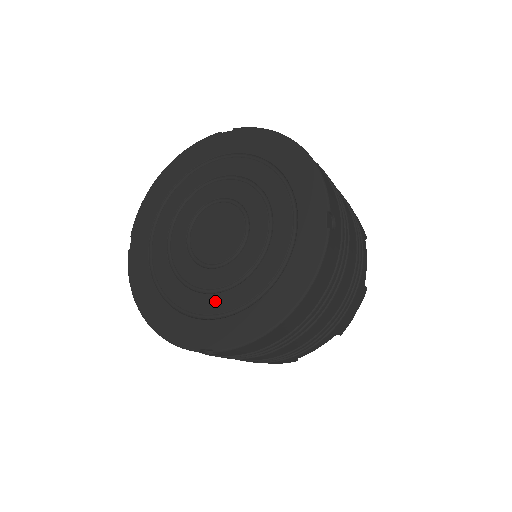
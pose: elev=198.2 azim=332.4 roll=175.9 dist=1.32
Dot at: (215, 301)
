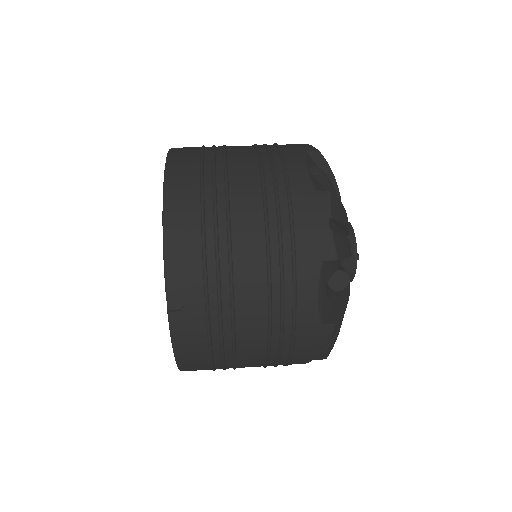
Dot at: occluded
